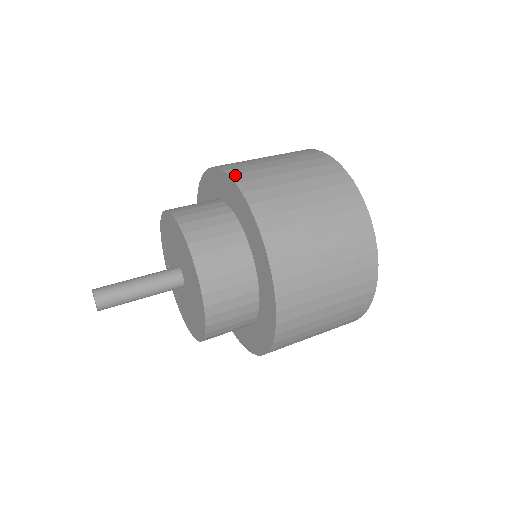
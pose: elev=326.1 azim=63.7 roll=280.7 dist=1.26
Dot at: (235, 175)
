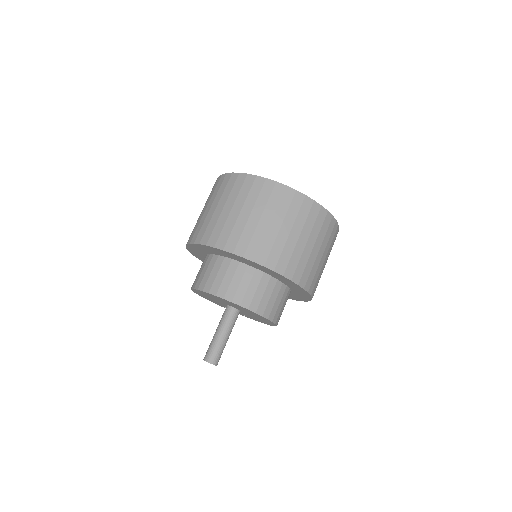
Dot at: (217, 244)
